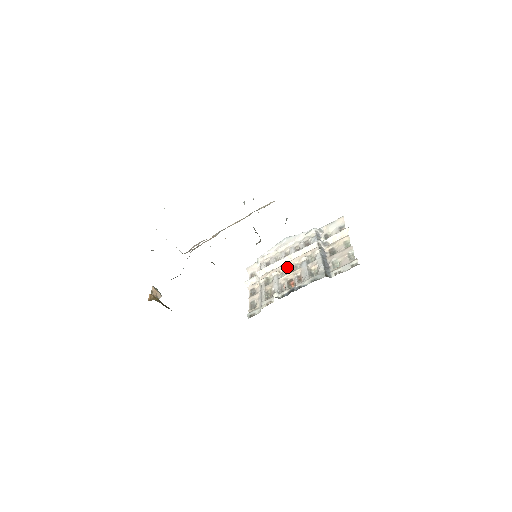
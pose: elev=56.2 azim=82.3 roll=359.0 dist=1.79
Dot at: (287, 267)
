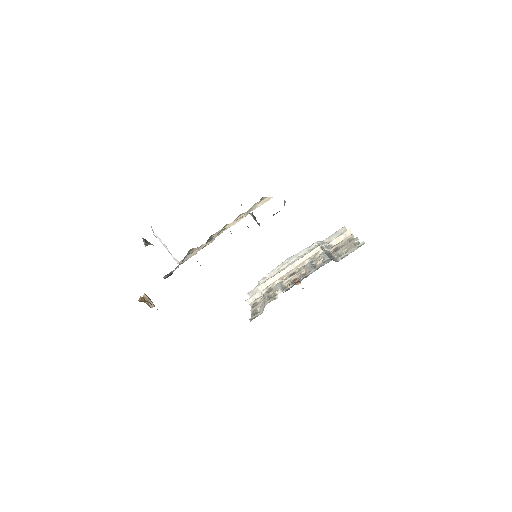
Dot at: (290, 273)
